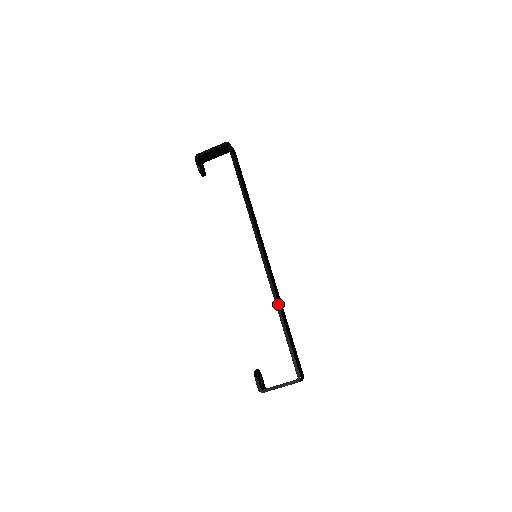
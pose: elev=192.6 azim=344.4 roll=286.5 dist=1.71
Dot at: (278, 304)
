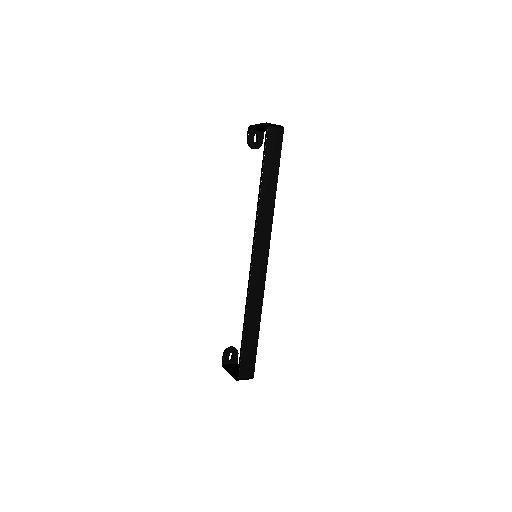
Dot at: (246, 312)
